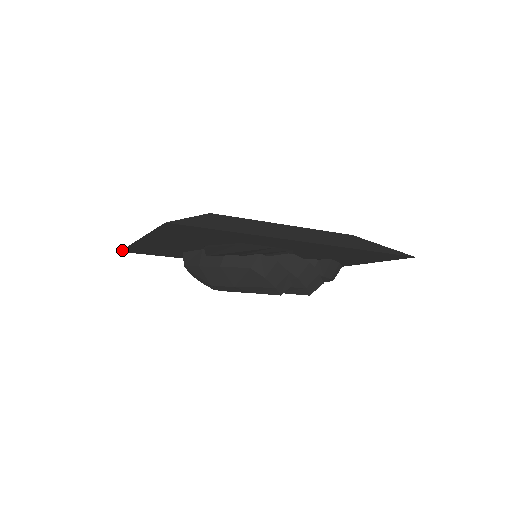
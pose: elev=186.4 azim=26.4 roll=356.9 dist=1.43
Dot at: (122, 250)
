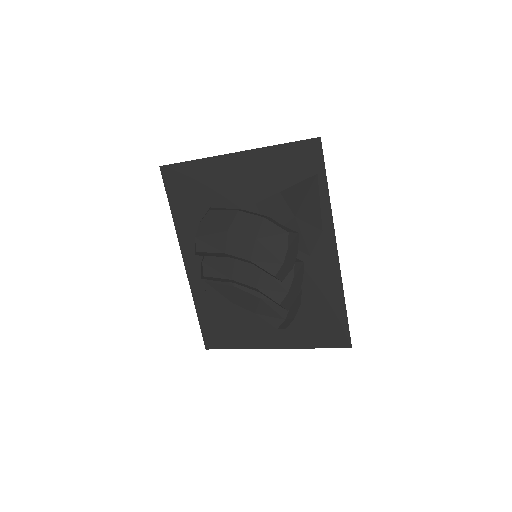
Dot at: (170, 165)
